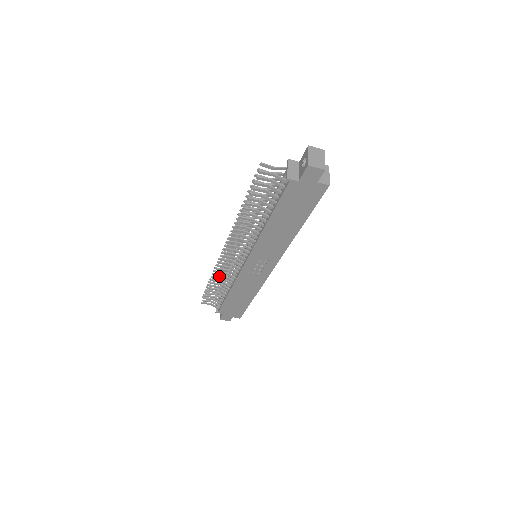
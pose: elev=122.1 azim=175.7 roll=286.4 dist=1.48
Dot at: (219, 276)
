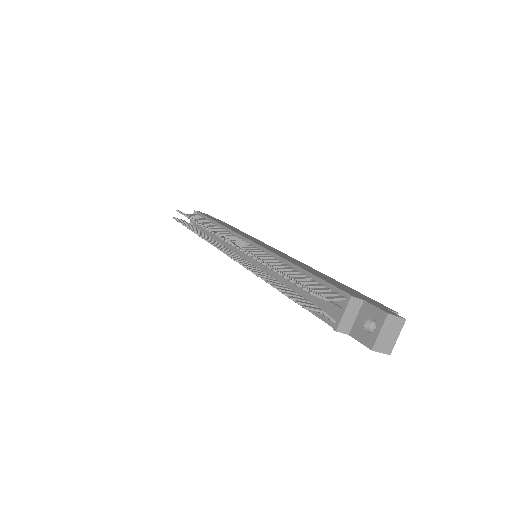
Dot at: occluded
